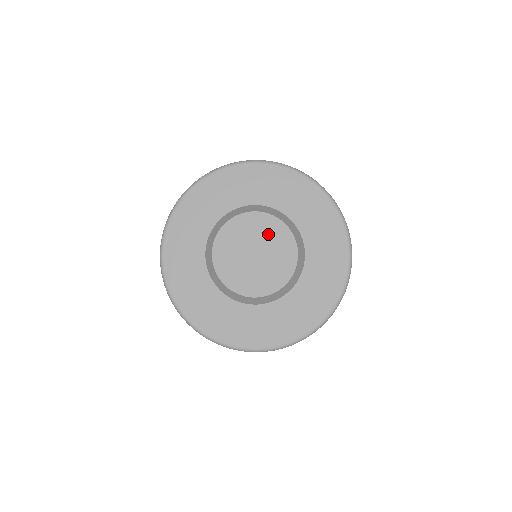
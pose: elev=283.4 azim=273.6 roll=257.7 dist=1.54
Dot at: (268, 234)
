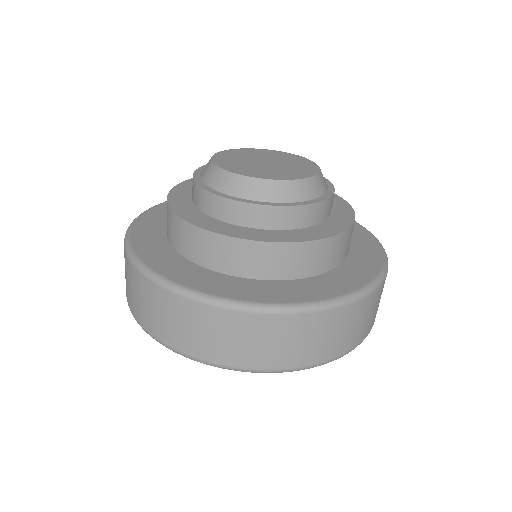
Dot at: (285, 158)
